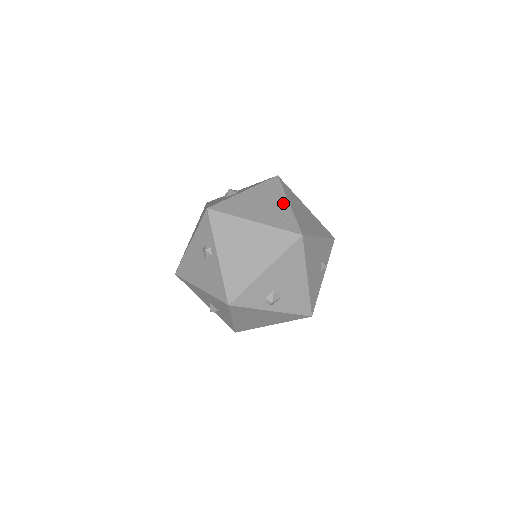
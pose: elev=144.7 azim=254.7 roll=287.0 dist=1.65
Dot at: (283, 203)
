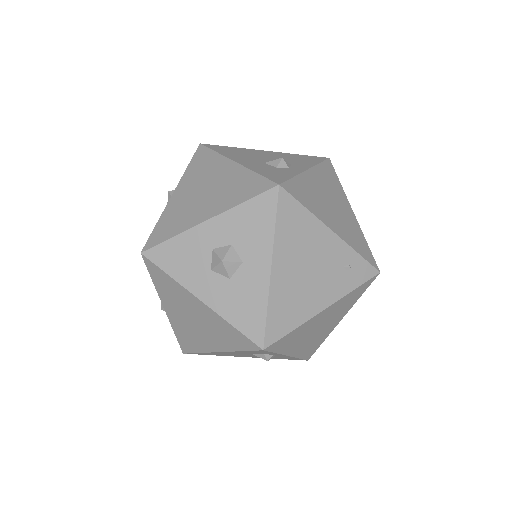
Dot at: (329, 241)
